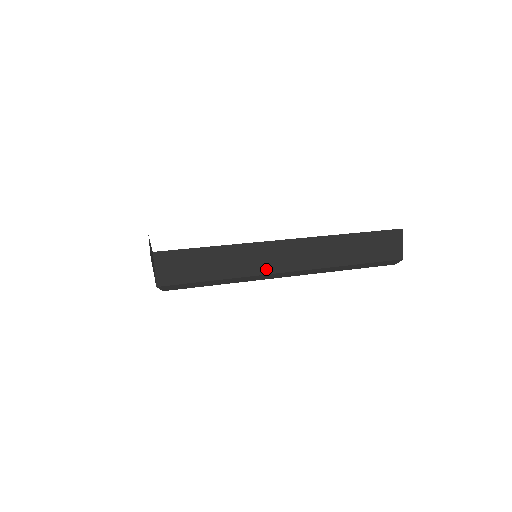
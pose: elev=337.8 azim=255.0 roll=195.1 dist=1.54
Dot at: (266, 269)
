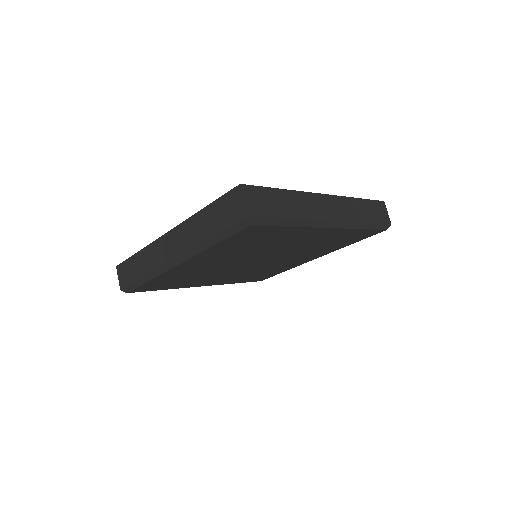
Dot at: (319, 216)
